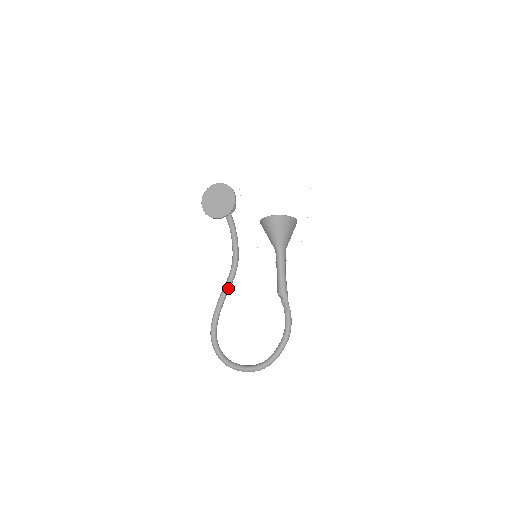
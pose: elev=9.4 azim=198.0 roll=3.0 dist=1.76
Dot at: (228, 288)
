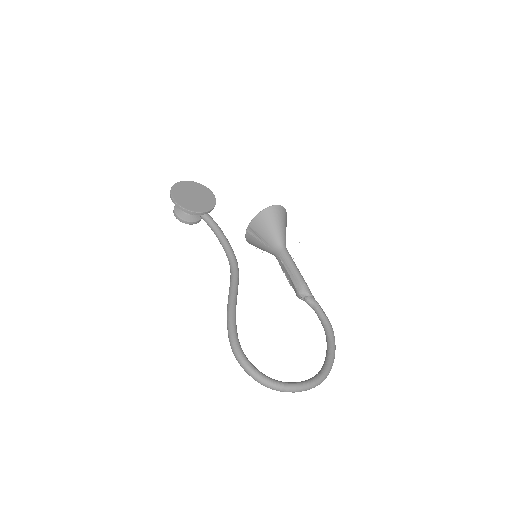
Dot at: (237, 289)
